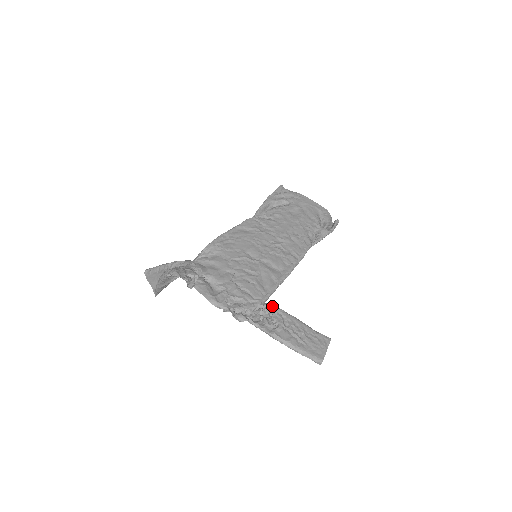
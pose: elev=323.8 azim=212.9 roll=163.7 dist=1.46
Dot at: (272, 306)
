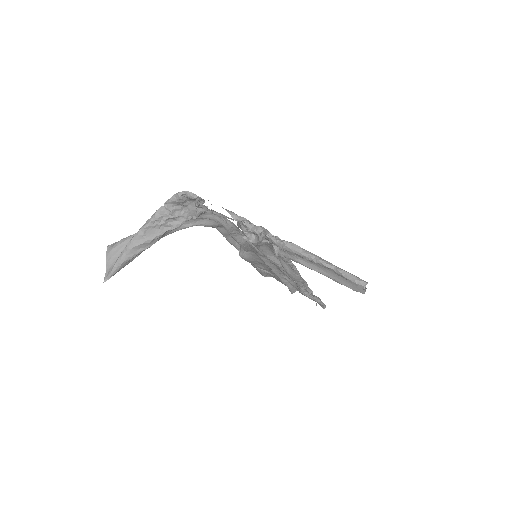
Dot at: occluded
